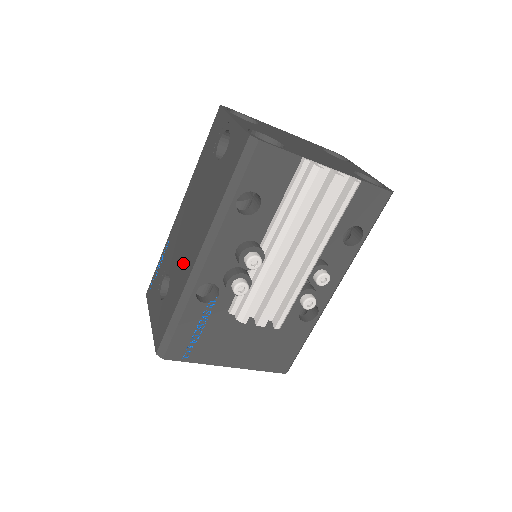
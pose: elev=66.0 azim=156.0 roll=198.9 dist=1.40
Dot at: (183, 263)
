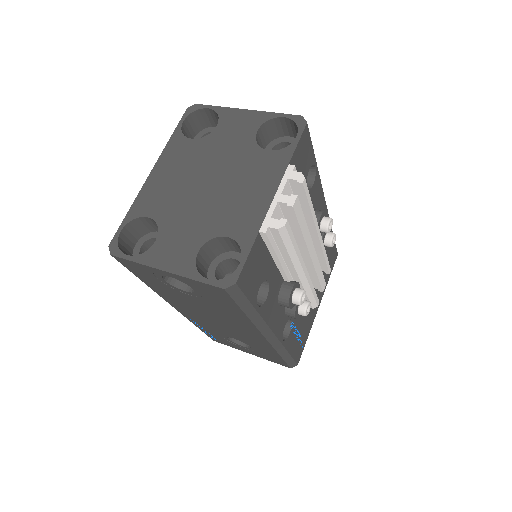
Dot at: (247, 338)
